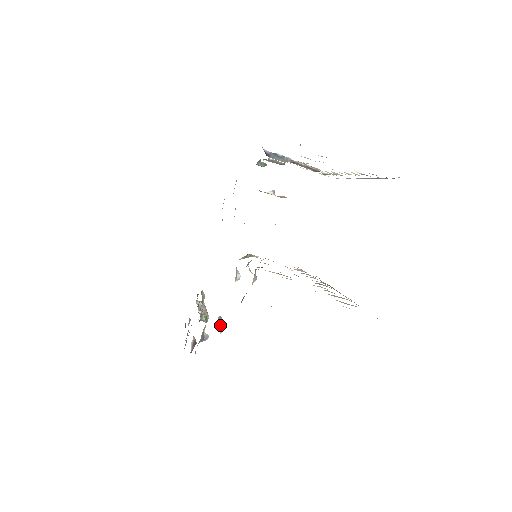
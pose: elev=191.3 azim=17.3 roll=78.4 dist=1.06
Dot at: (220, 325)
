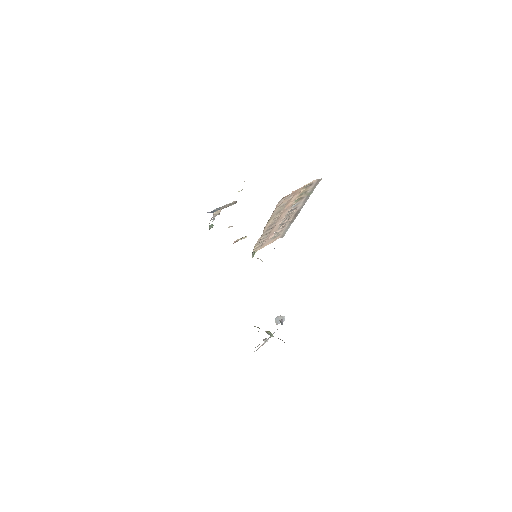
Dot at: (280, 318)
